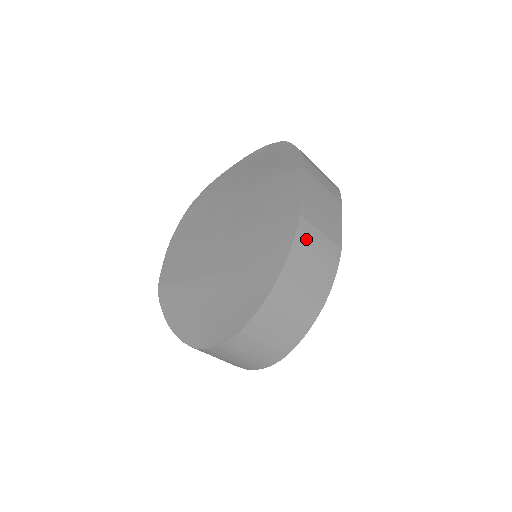
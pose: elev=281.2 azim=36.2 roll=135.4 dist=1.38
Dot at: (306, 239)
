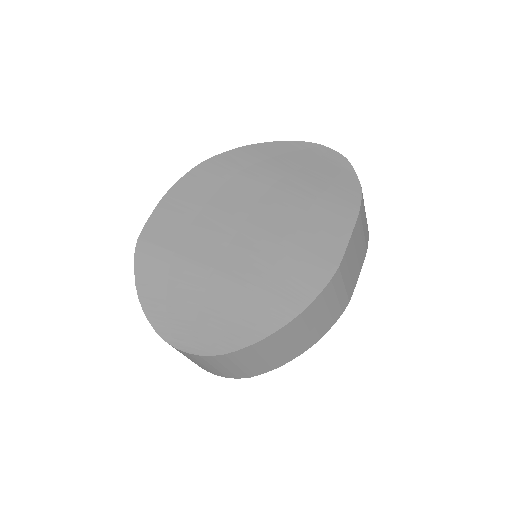
Dot at: (331, 292)
